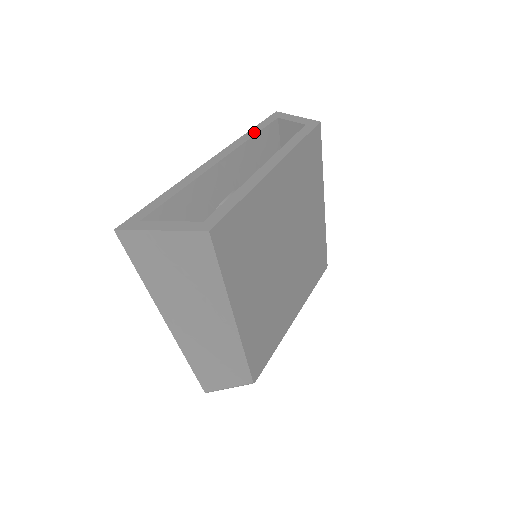
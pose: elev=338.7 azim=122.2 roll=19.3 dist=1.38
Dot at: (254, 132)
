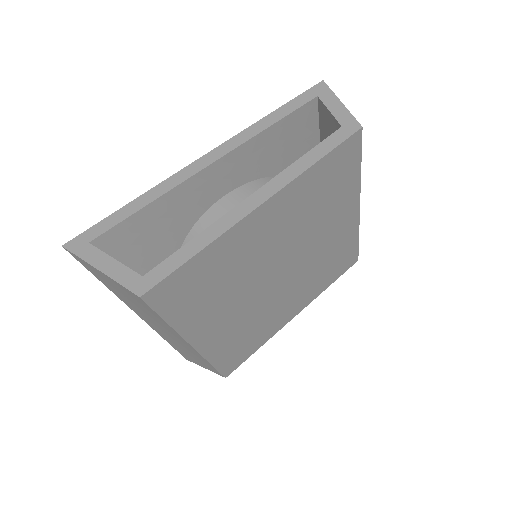
Dot at: (275, 118)
